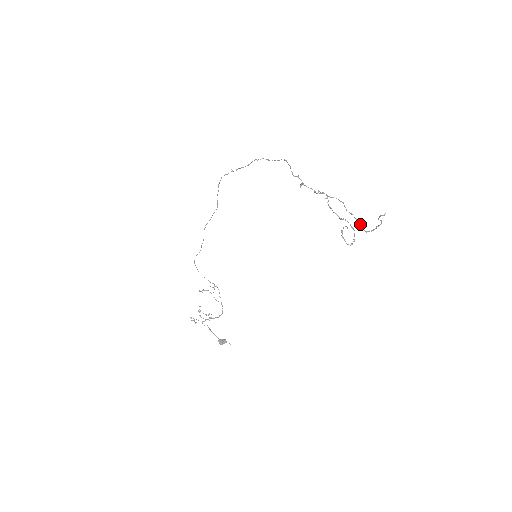
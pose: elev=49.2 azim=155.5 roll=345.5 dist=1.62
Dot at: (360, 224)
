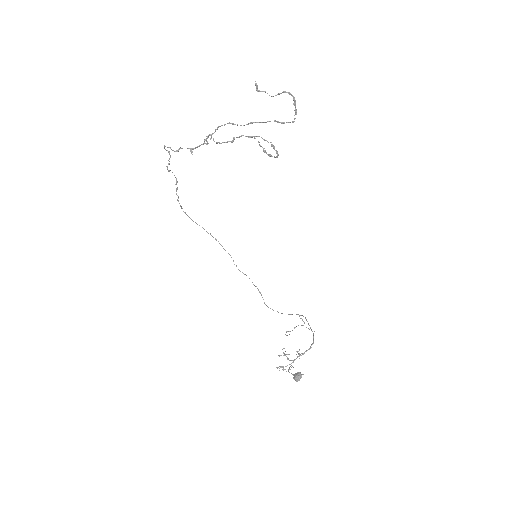
Dot at: occluded
